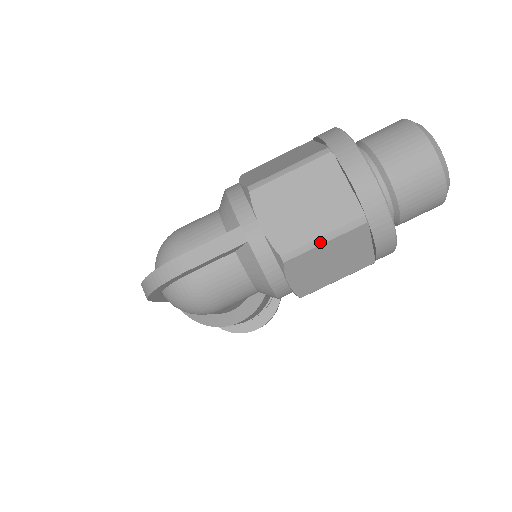
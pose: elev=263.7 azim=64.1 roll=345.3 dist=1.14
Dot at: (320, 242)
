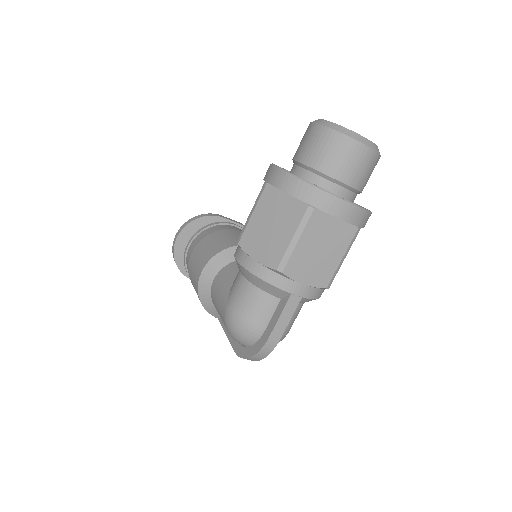
Dot at: (342, 262)
